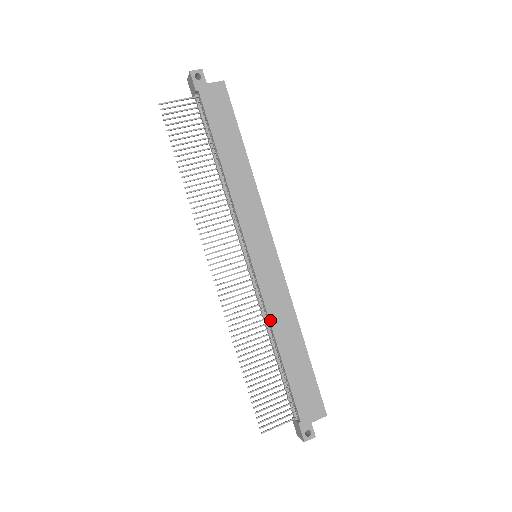
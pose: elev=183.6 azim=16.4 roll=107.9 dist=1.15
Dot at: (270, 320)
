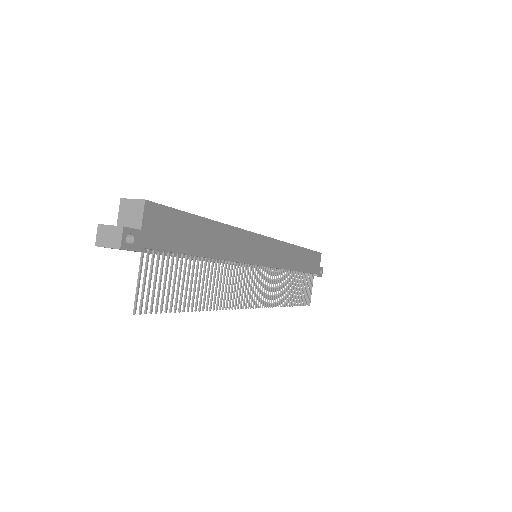
Dot at: (288, 269)
